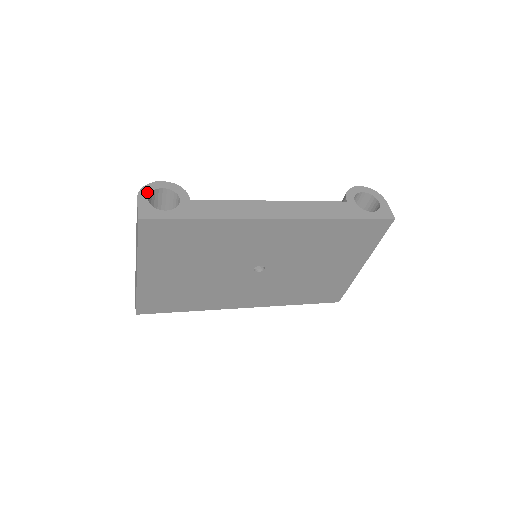
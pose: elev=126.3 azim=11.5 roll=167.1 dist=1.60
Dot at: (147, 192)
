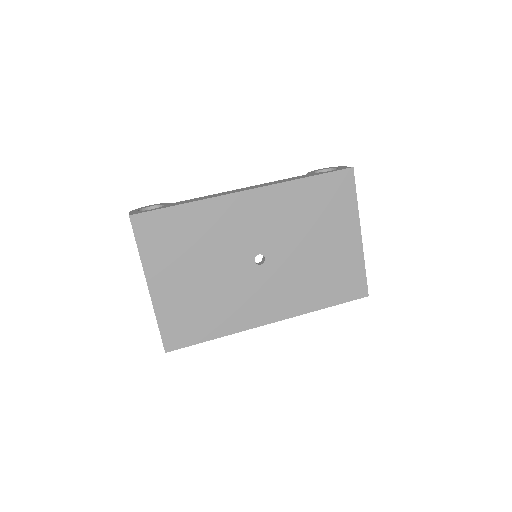
Dot at: (138, 209)
